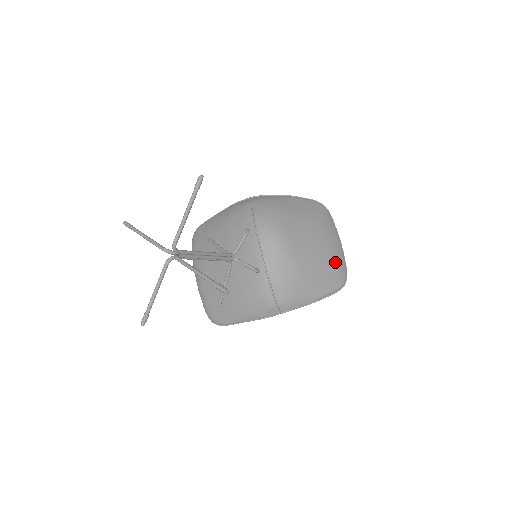
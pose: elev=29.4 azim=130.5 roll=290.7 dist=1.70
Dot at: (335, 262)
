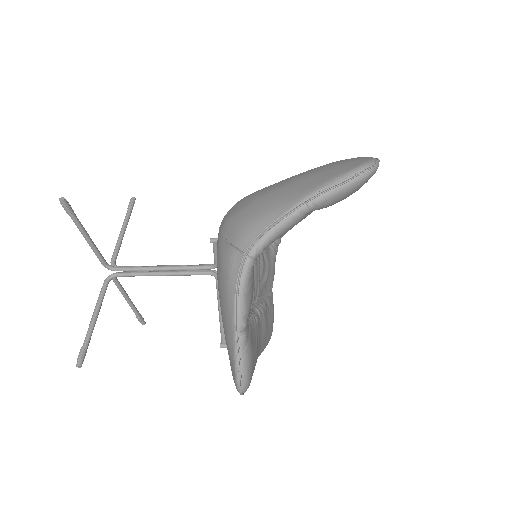
Dot at: occluded
